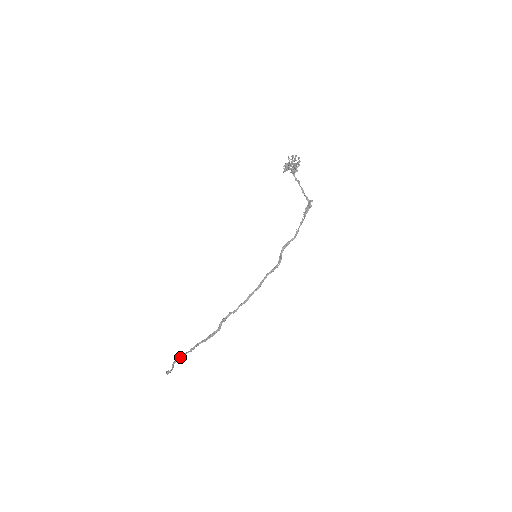
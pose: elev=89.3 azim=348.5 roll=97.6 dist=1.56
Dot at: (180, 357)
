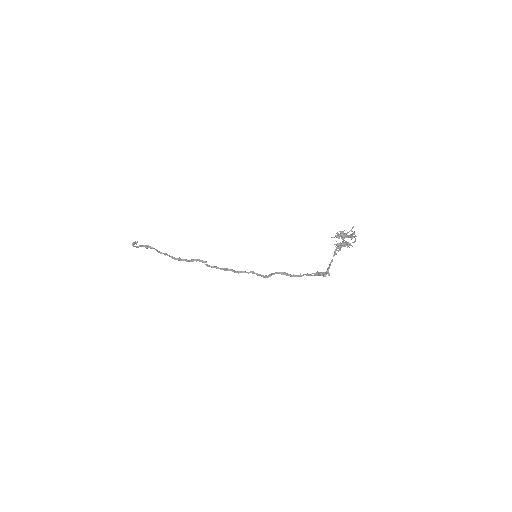
Dot at: (149, 247)
